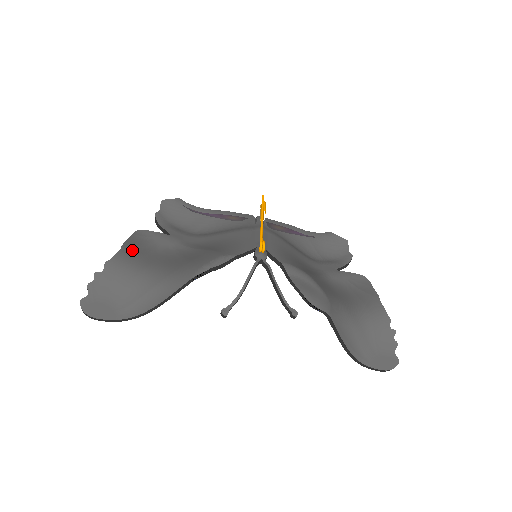
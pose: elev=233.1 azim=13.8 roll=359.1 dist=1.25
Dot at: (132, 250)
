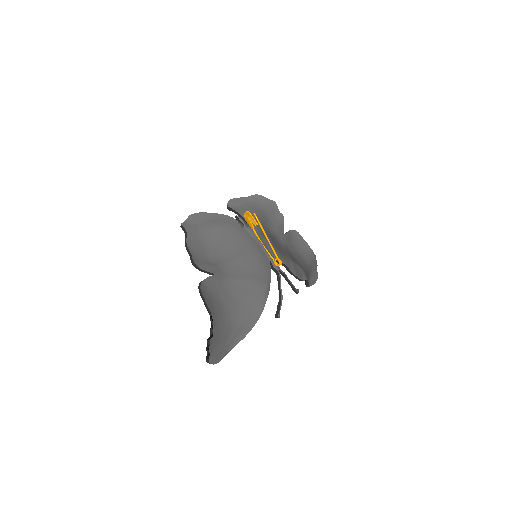
Dot at: (213, 307)
